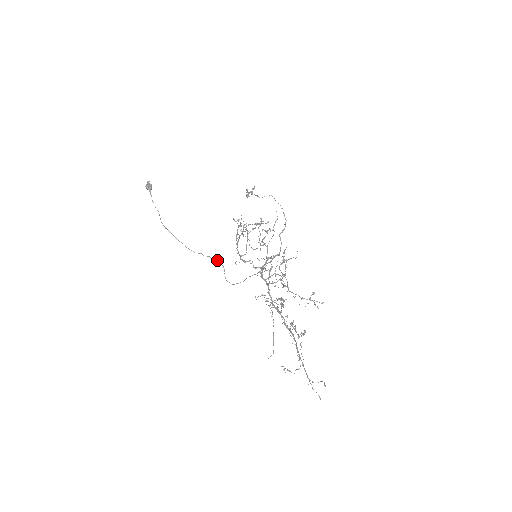
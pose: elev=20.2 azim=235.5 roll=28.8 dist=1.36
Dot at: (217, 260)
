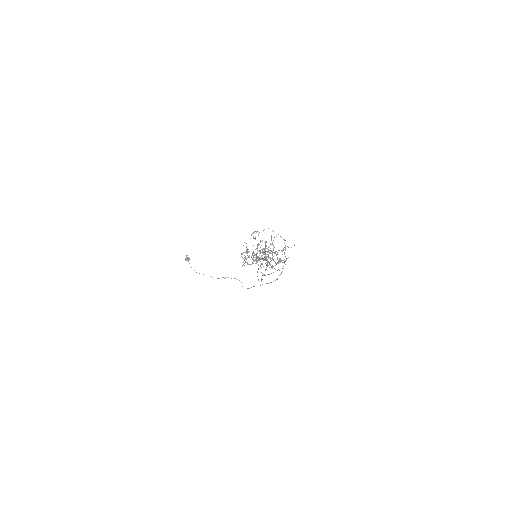
Dot at: occluded
